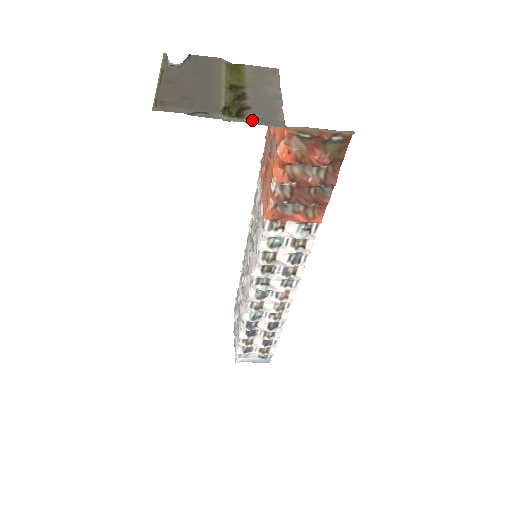
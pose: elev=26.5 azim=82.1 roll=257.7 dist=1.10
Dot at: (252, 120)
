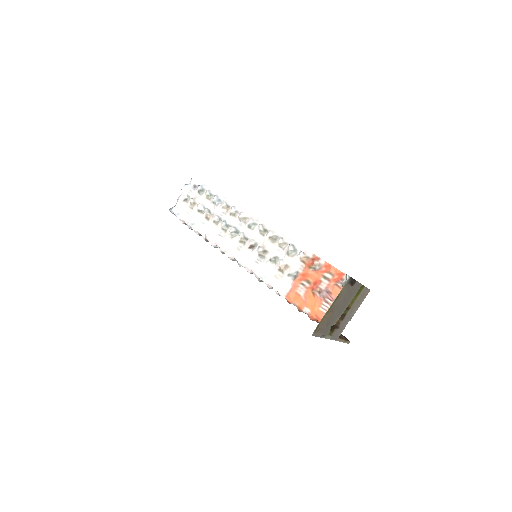
Dot at: (333, 337)
